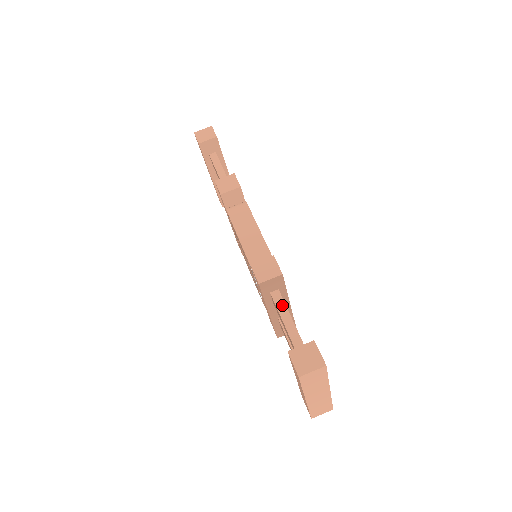
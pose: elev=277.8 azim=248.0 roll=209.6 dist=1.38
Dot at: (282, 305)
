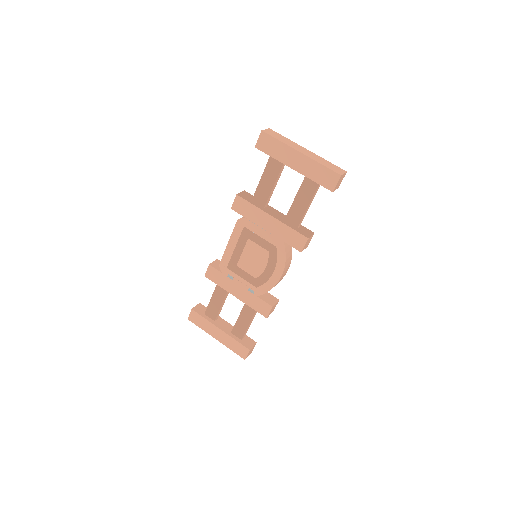
Dot at: (258, 189)
